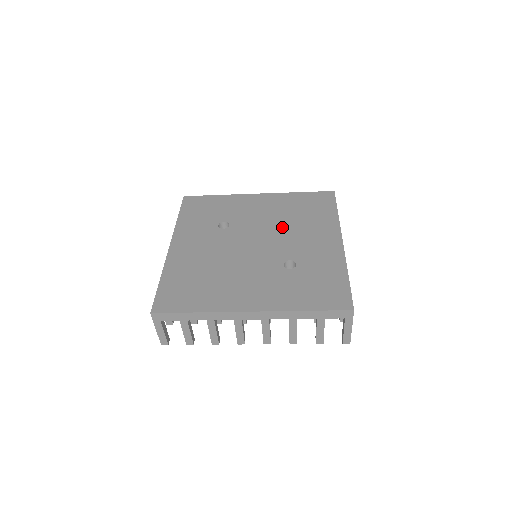
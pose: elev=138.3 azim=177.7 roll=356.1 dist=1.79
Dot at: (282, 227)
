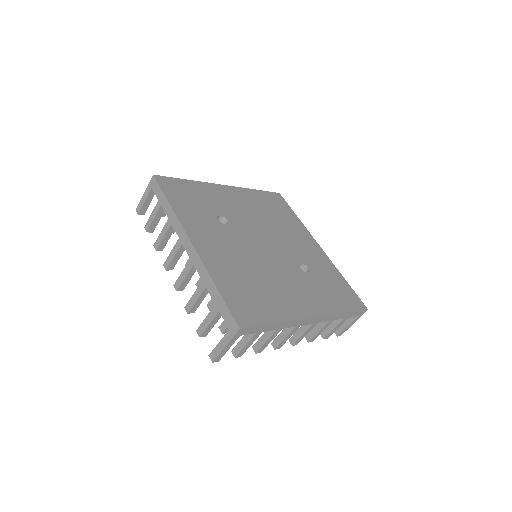
Dot at: (271, 227)
